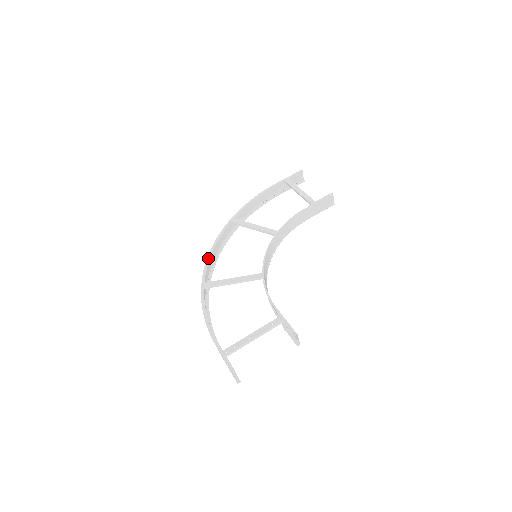
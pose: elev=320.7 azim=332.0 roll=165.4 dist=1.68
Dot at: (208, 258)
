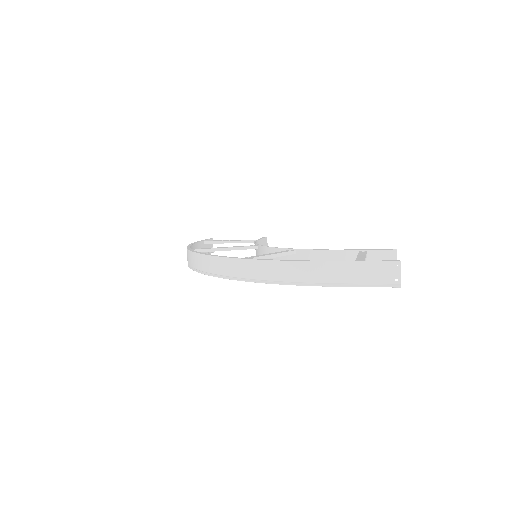
Dot at: (208, 254)
